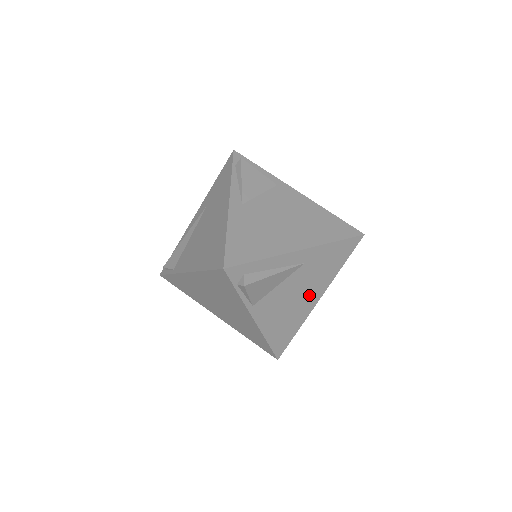
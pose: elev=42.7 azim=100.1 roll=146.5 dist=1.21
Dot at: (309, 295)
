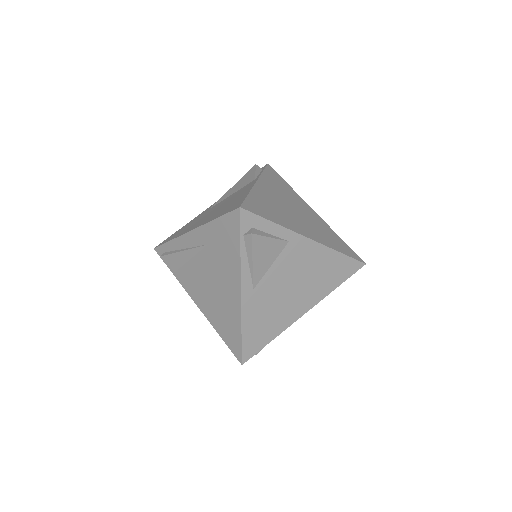
Dot at: occluded
